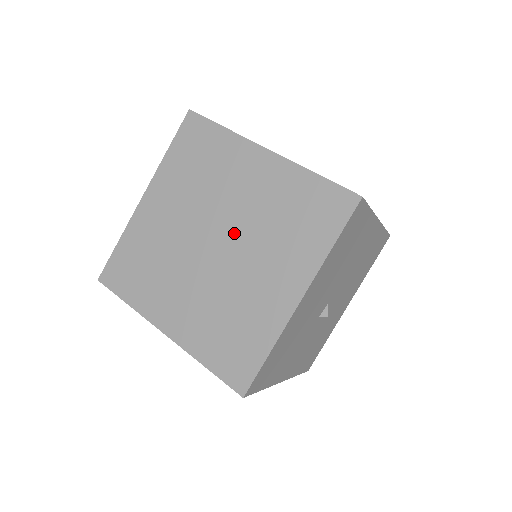
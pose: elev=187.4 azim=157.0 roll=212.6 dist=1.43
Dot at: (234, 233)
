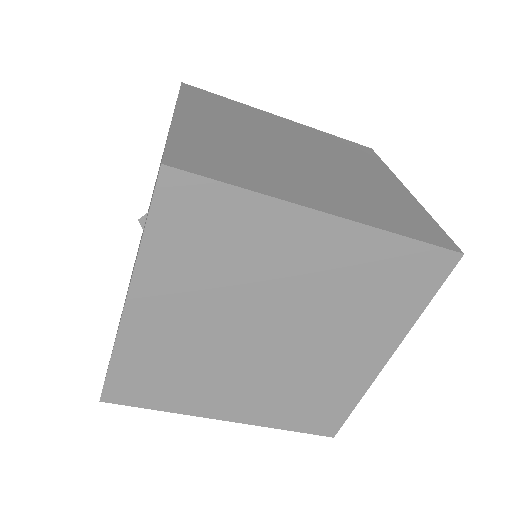
Dot at: (310, 150)
